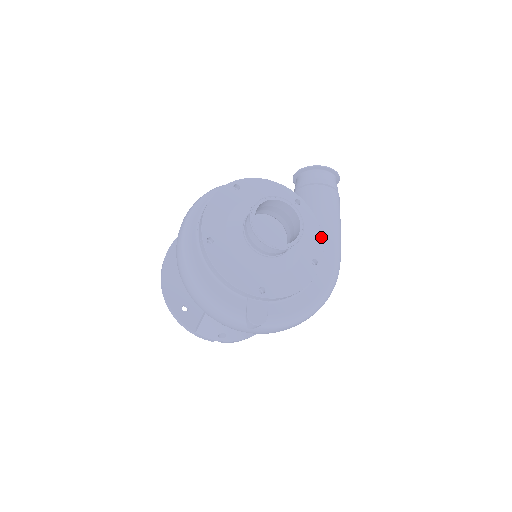
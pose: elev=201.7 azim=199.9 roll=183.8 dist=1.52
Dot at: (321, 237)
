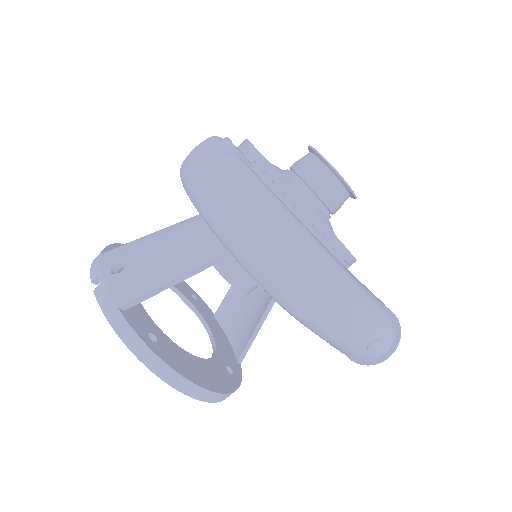
Dot at: (350, 252)
